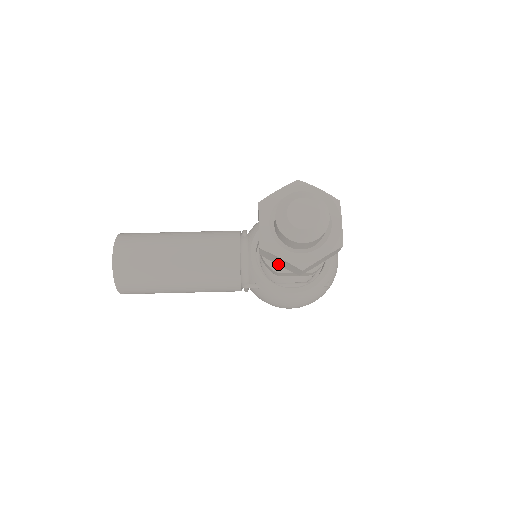
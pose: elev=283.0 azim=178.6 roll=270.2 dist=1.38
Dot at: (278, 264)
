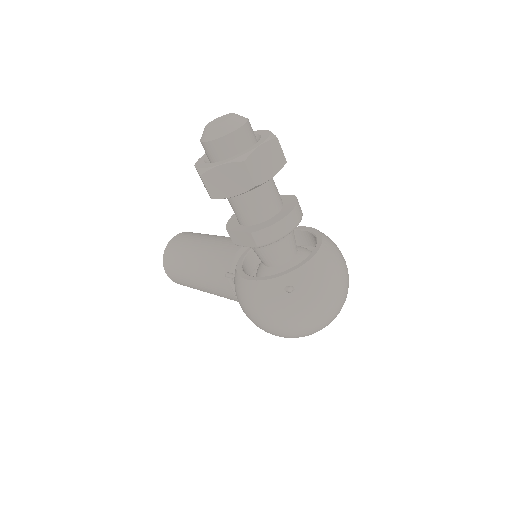
Dot at: occluded
